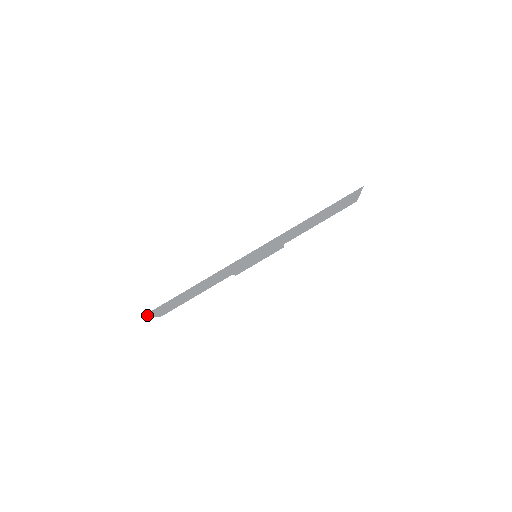
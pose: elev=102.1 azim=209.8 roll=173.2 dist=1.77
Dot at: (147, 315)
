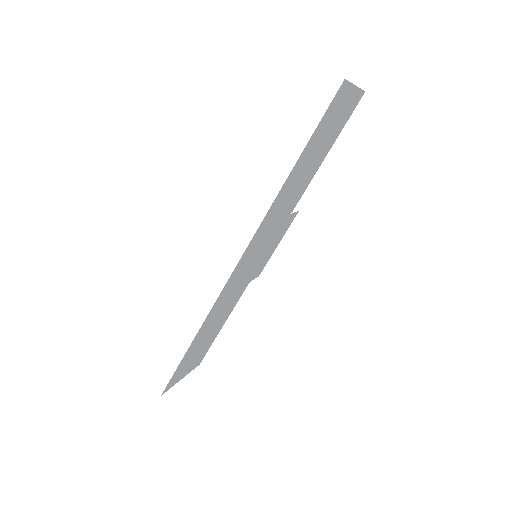
Dot at: (168, 388)
